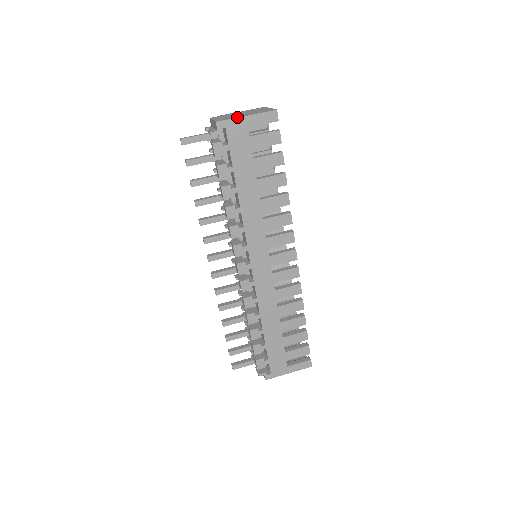
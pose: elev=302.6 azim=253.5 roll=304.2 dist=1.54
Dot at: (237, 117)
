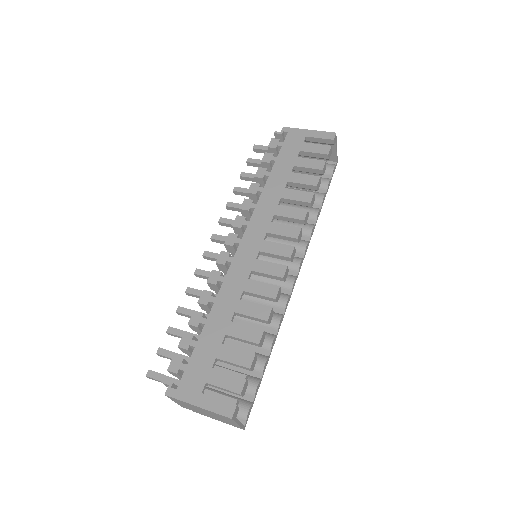
Dot at: (301, 129)
